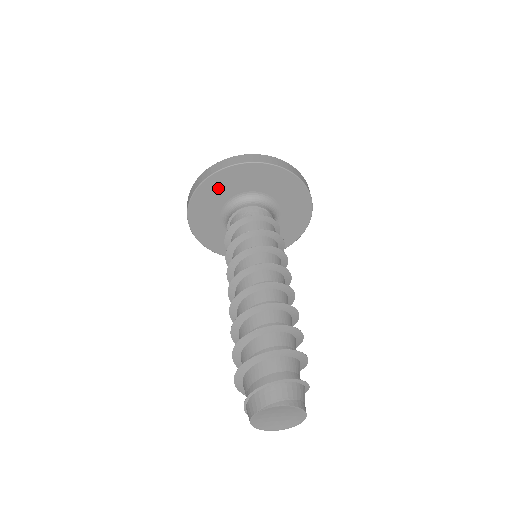
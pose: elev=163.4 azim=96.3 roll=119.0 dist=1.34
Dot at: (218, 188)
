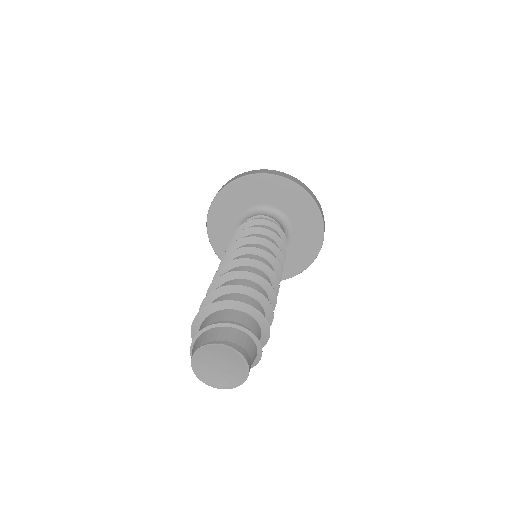
Dot at: (234, 198)
